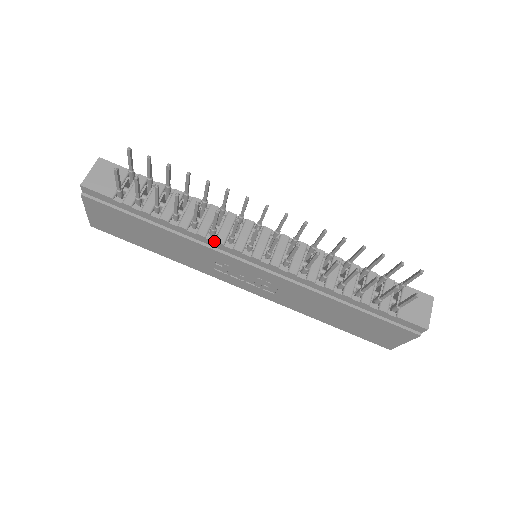
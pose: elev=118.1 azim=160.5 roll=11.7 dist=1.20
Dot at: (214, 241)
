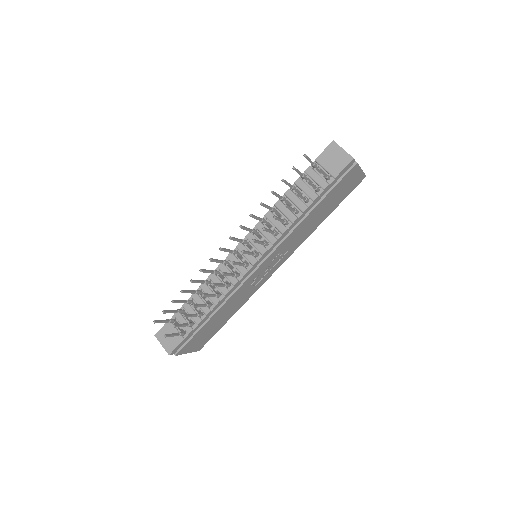
Dot at: (233, 287)
